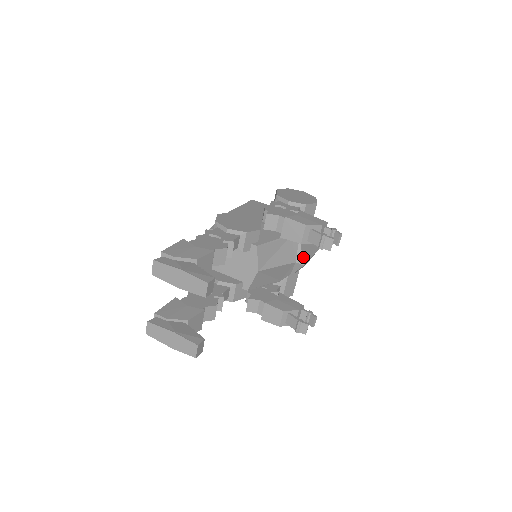
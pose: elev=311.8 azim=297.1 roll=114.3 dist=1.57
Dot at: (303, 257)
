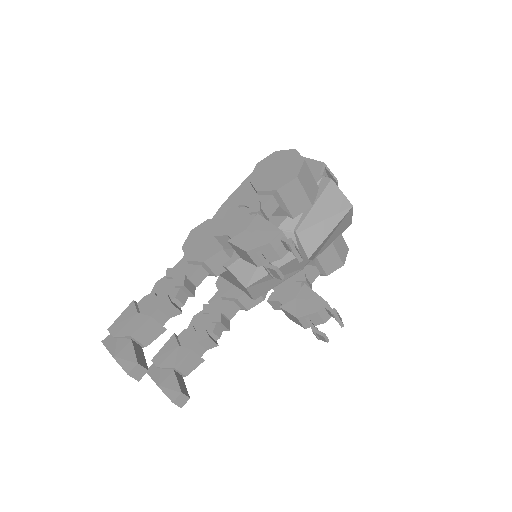
Dot at: (305, 248)
